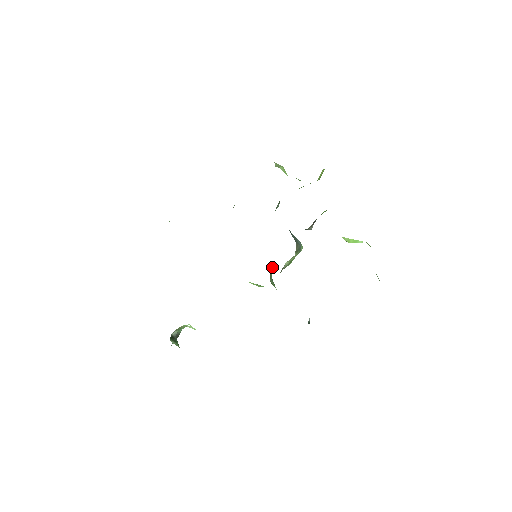
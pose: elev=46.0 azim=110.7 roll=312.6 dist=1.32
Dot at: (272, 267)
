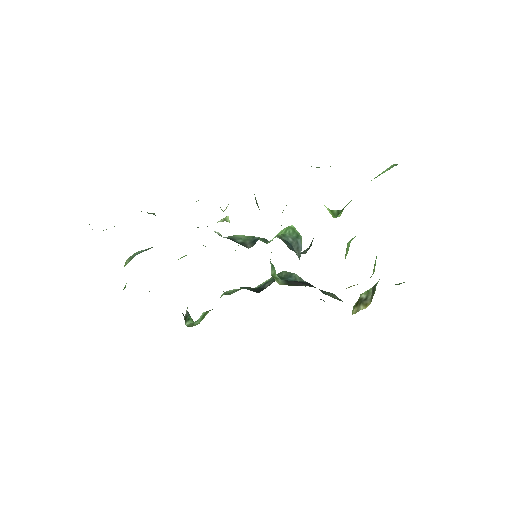
Dot at: occluded
